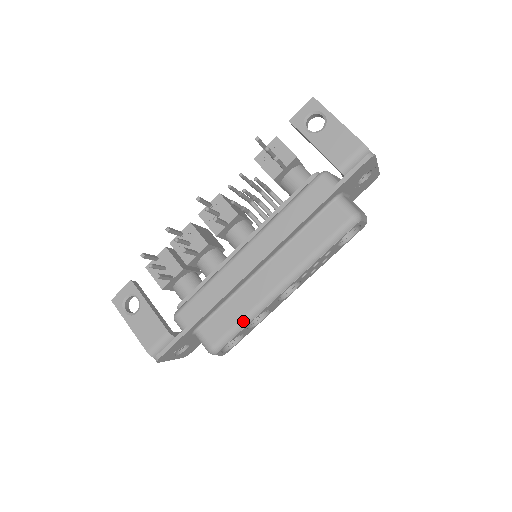
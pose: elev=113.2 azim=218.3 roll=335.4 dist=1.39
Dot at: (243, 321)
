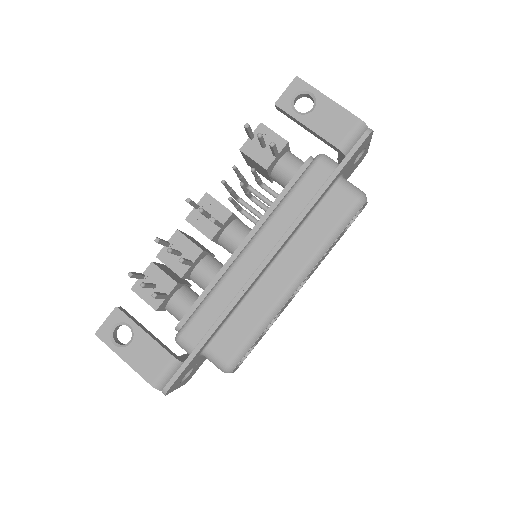
Dot at: (258, 329)
